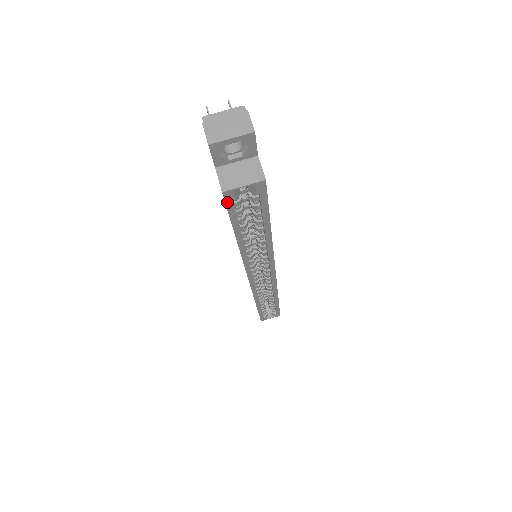
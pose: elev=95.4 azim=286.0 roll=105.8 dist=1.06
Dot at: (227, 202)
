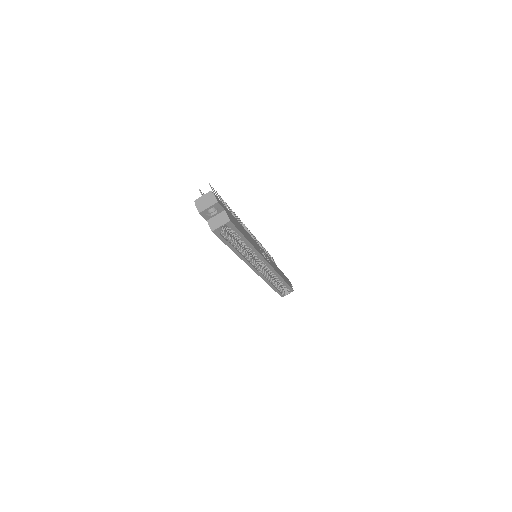
Dot at: (217, 235)
